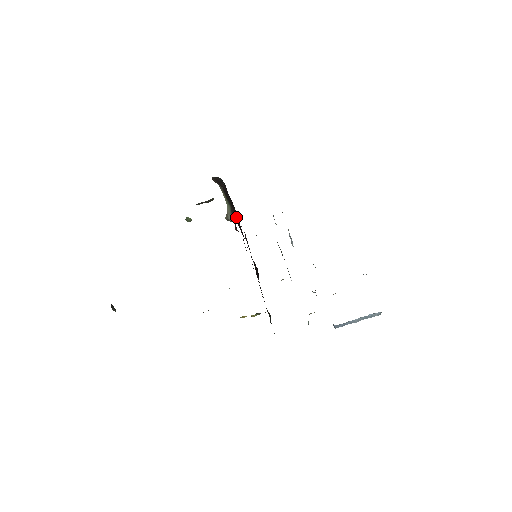
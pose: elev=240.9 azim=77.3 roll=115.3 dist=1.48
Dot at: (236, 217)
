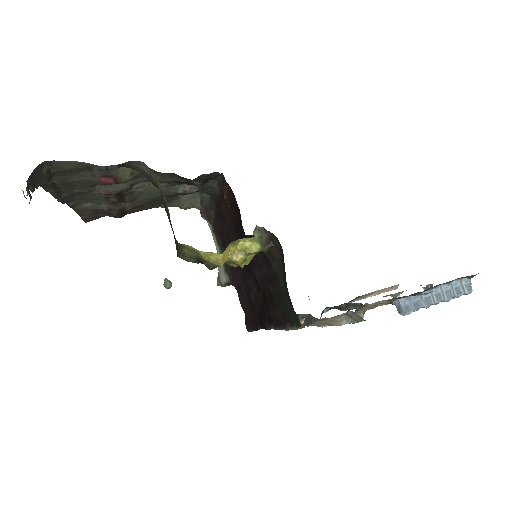
Dot at: occluded
